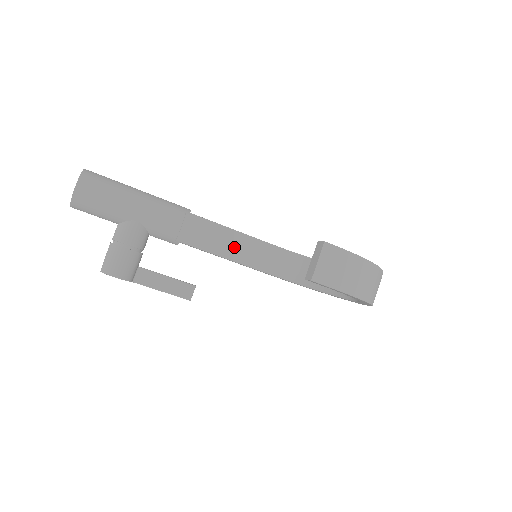
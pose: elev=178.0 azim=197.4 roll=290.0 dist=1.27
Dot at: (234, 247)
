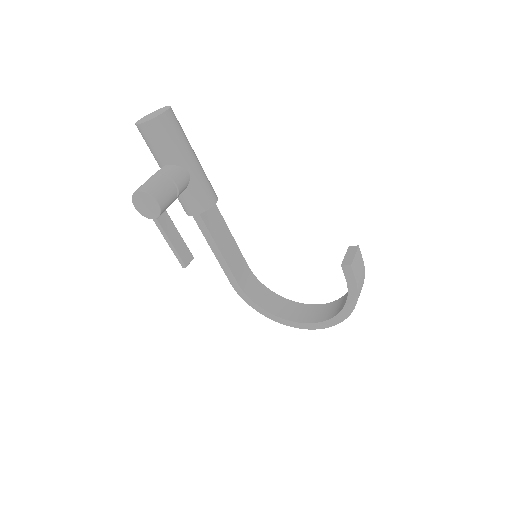
Dot at: (227, 246)
